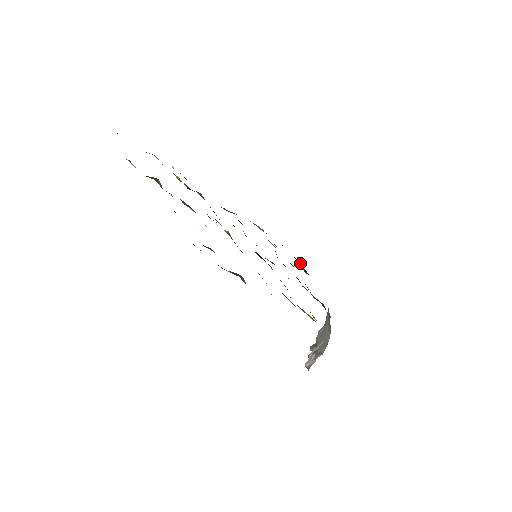
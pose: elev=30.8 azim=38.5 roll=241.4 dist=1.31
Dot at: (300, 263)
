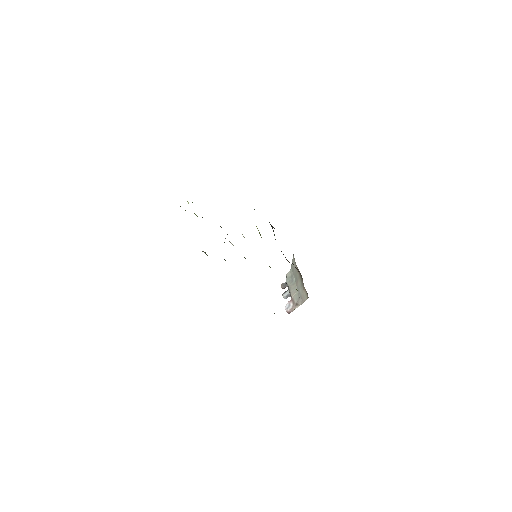
Dot at: occluded
